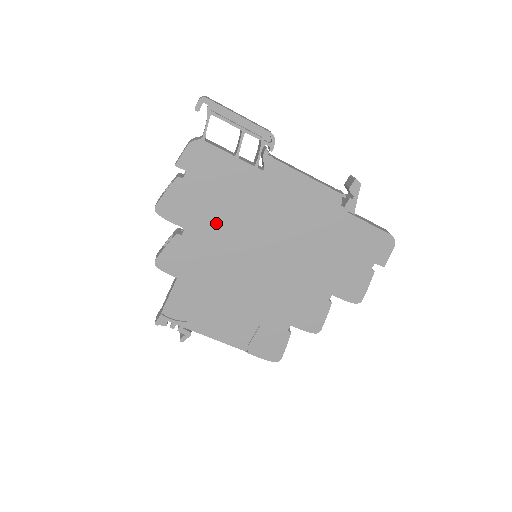
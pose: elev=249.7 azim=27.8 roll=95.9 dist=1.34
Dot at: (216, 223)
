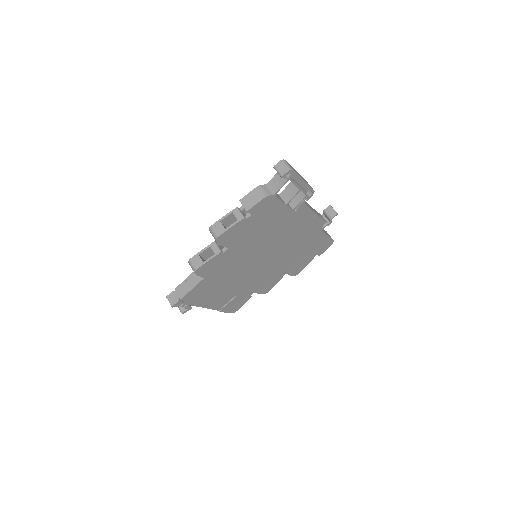
Dot at: (249, 243)
